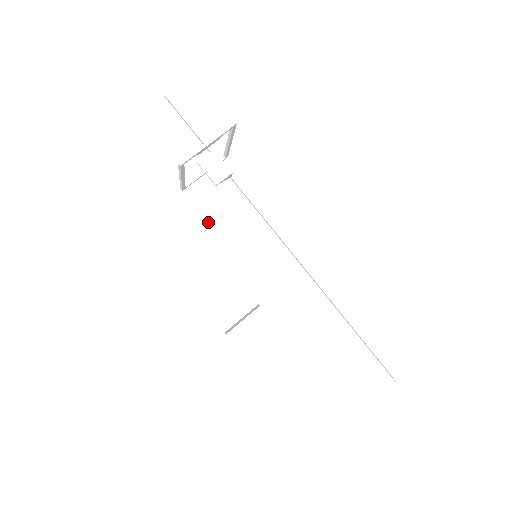
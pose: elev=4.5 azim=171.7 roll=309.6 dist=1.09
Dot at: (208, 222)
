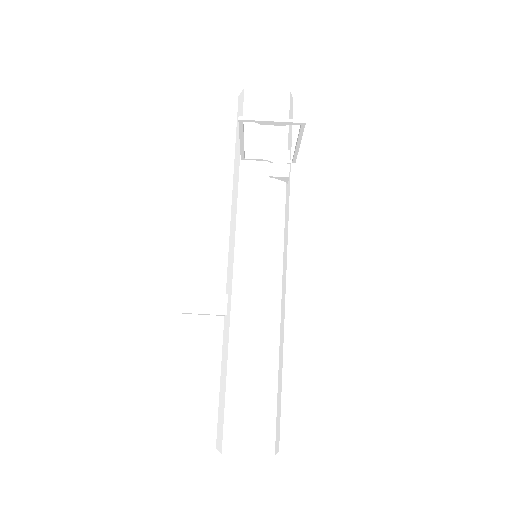
Dot at: (241, 199)
